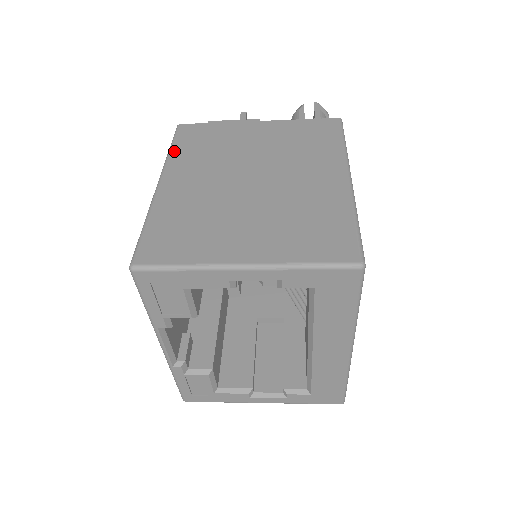
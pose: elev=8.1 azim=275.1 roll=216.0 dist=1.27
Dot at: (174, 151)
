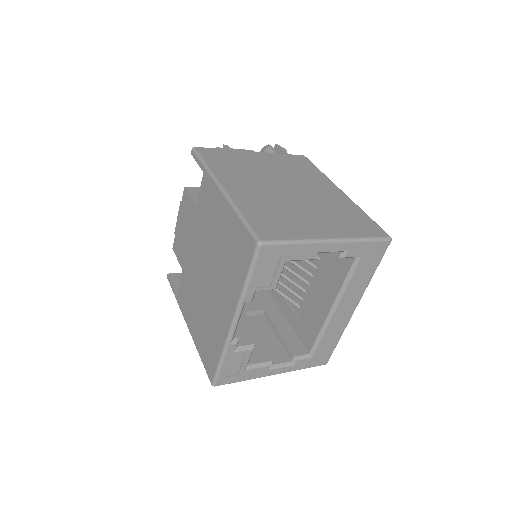
Dot at: (211, 166)
